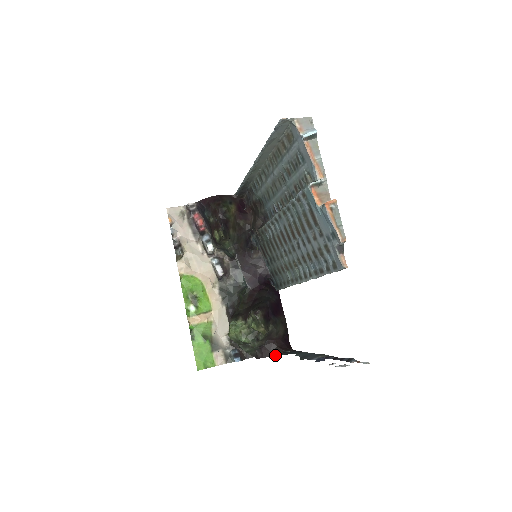
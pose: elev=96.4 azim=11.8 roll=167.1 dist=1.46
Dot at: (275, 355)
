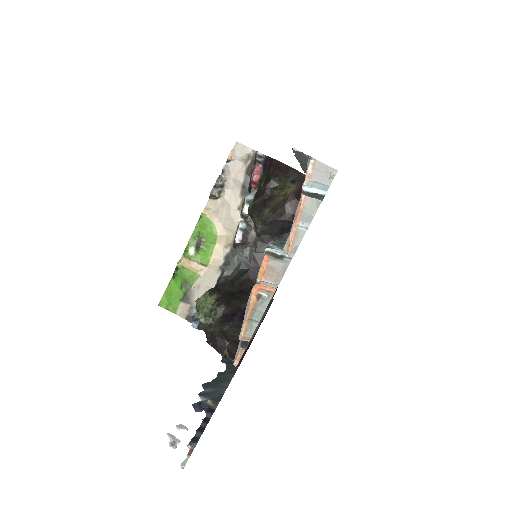
Dot at: (219, 352)
